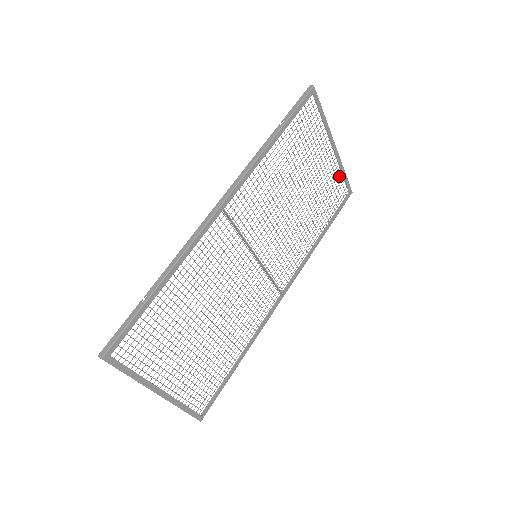
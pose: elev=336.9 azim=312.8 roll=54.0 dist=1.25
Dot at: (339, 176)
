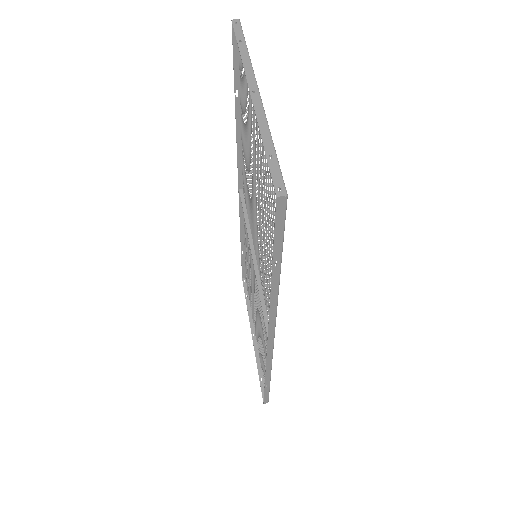
Dot at: occluded
